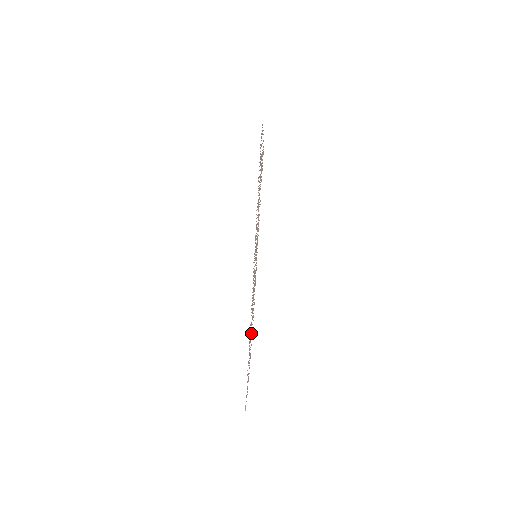
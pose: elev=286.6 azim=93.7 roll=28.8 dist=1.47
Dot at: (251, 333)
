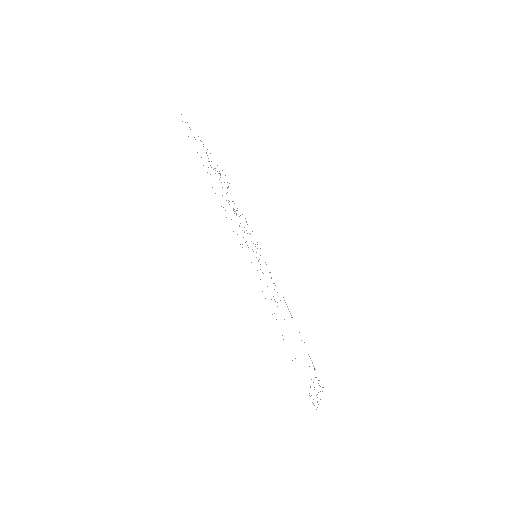
Dot at: occluded
